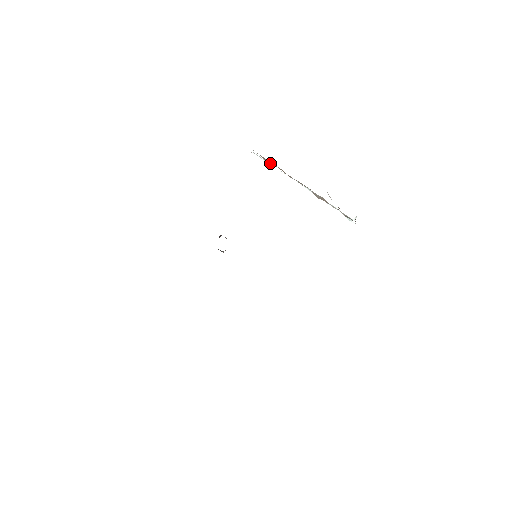
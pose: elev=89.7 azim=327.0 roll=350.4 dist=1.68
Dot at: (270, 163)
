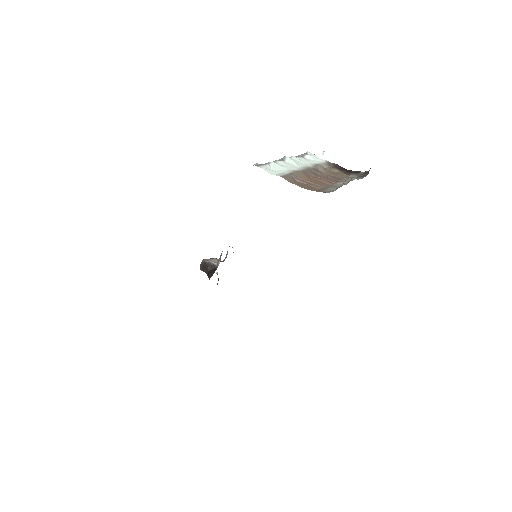
Dot at: (273, 163)
